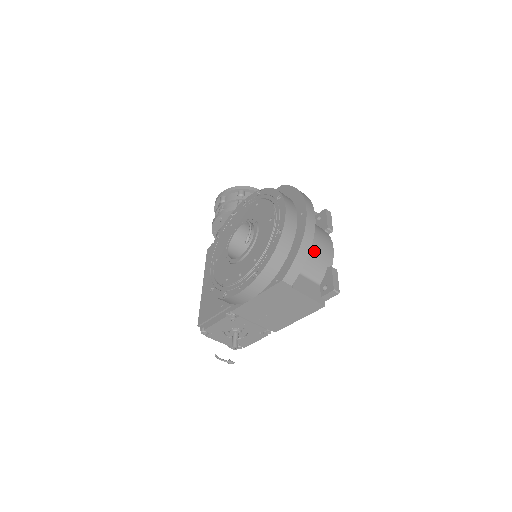
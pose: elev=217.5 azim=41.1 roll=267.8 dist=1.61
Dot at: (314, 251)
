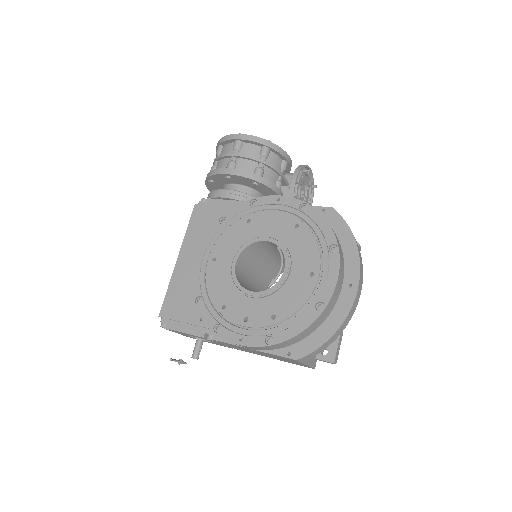
Dot at: occluded
